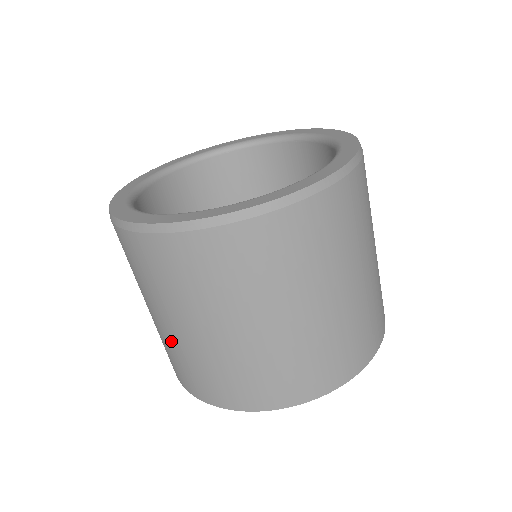
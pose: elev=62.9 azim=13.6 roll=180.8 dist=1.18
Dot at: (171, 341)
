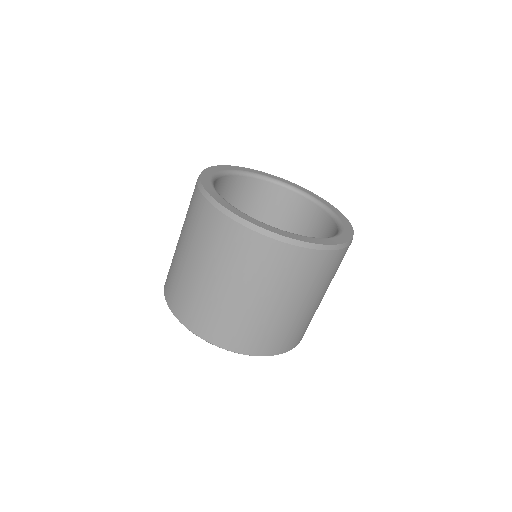
Dot at: (189, 279)
